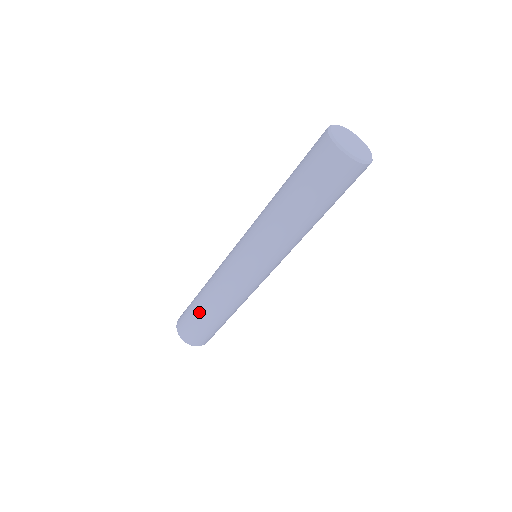
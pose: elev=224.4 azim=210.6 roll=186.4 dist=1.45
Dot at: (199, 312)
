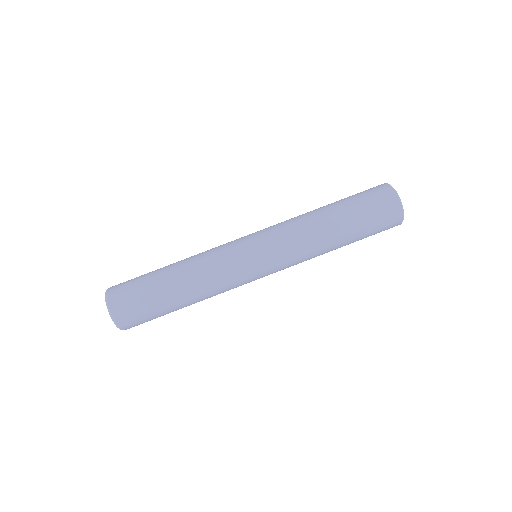
Dot at: occluded
